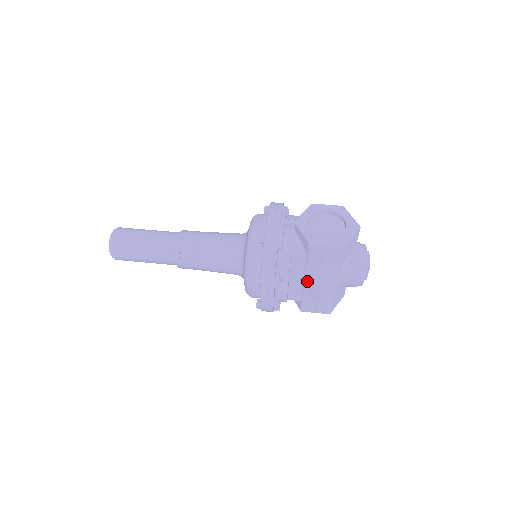
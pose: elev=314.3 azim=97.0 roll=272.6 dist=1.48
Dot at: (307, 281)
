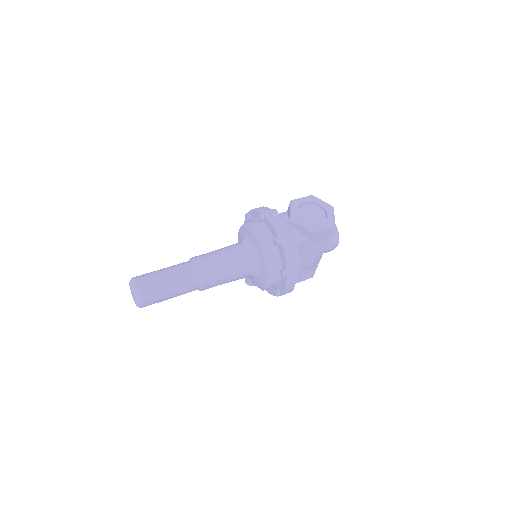
Dot at: (304, 260)
